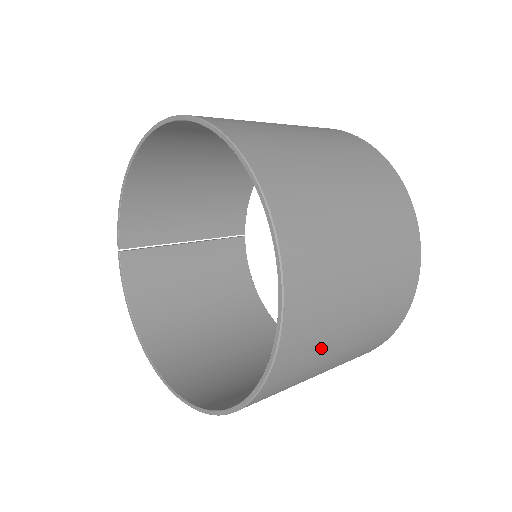
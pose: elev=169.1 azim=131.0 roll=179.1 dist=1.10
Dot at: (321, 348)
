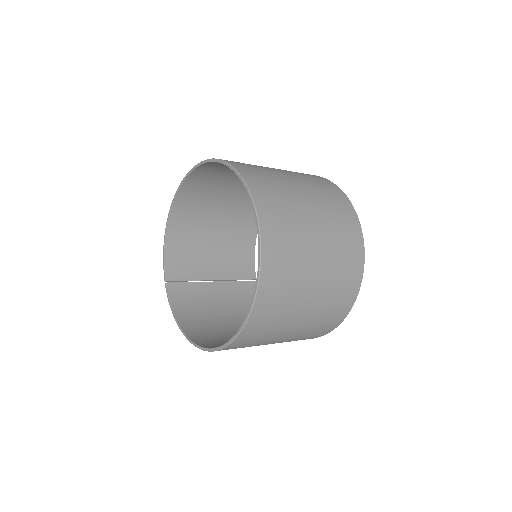
Dot at: (296, 263)
